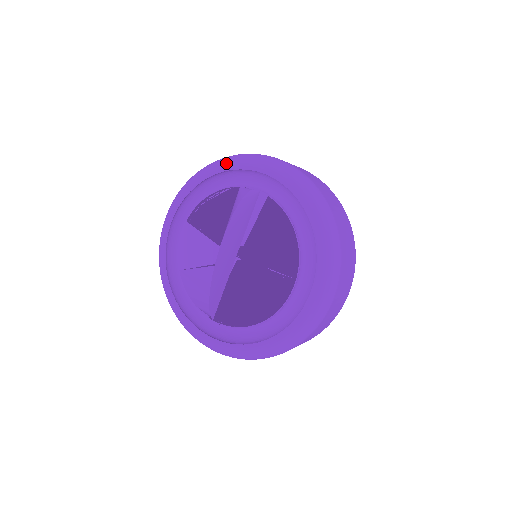
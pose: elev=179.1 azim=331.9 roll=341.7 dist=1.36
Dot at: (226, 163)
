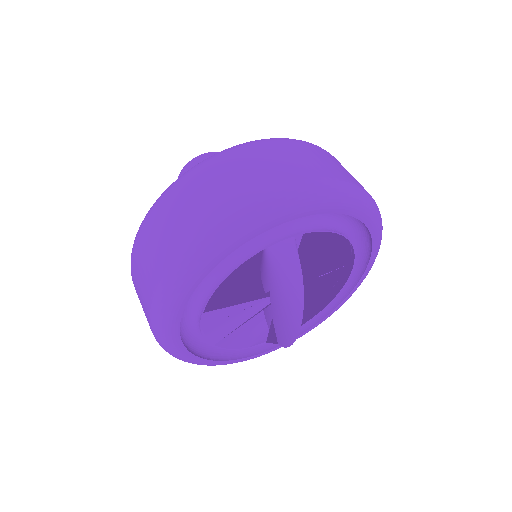
Dot at: (240, 236)
